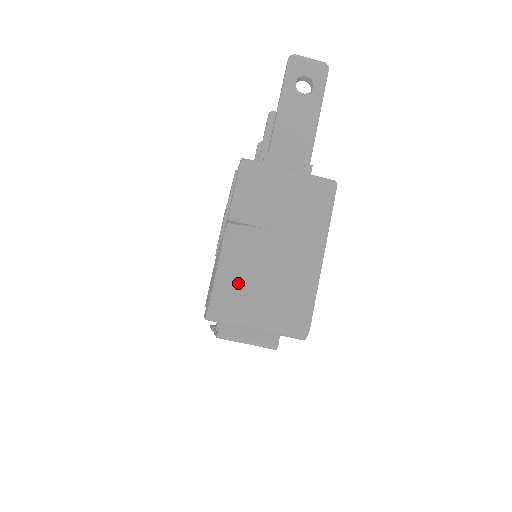
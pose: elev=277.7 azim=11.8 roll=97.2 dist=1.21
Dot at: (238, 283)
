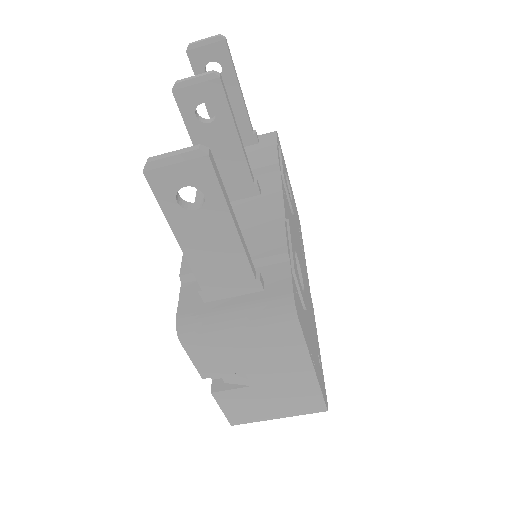
Dot at: (244, 408)
